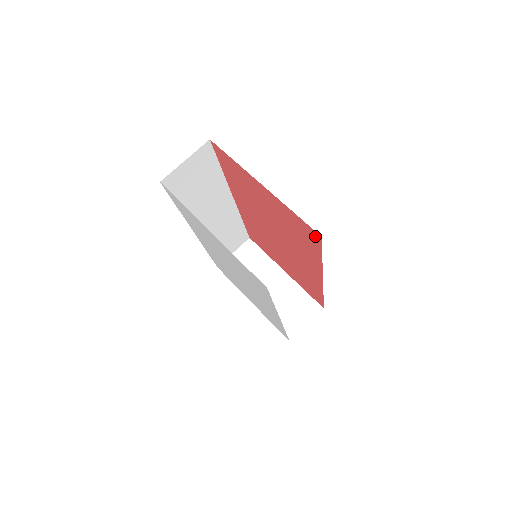
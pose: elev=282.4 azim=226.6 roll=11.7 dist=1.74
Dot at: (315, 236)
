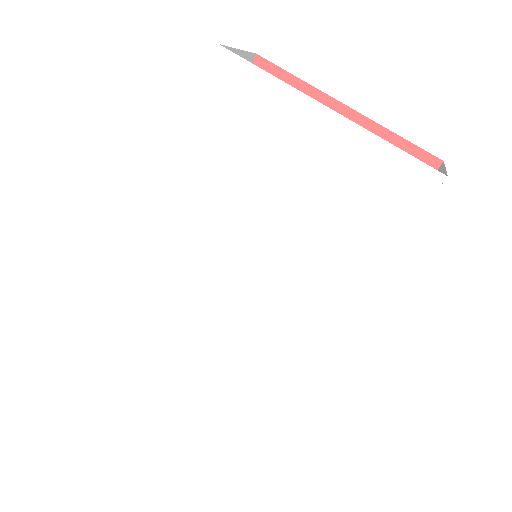
Dot at: occluded
